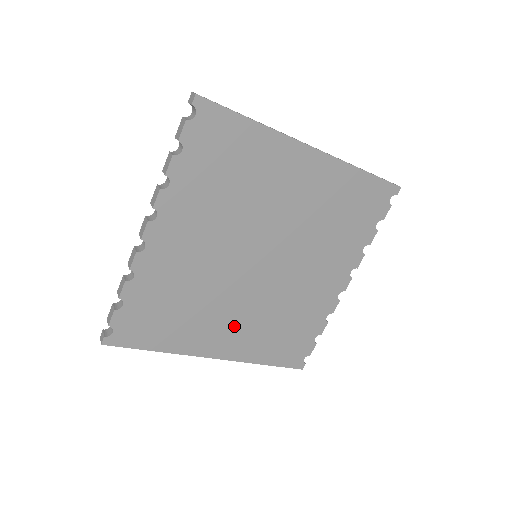
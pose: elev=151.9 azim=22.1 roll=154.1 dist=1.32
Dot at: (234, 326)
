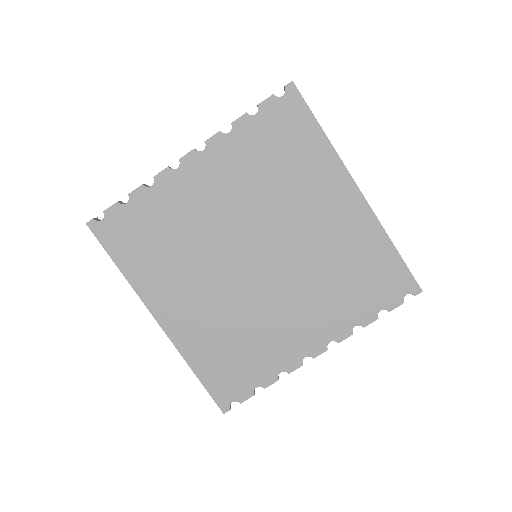
Dot at: (195, 303)
